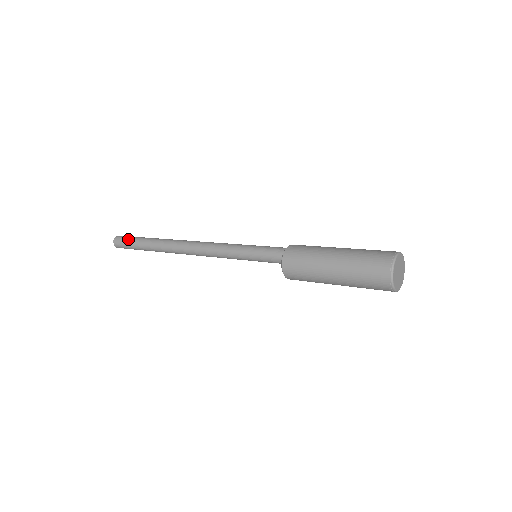
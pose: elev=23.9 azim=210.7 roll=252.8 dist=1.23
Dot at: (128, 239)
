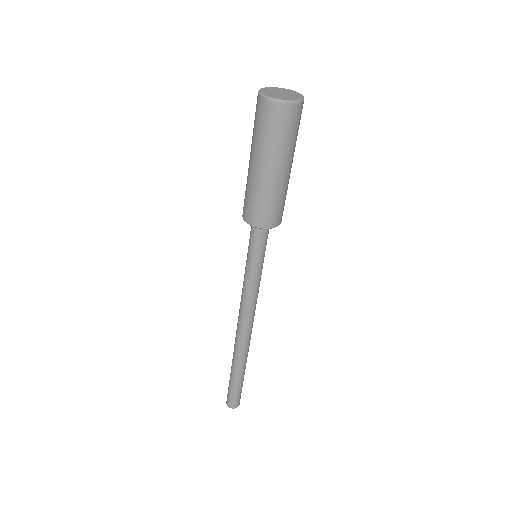
Dot at: occluded
